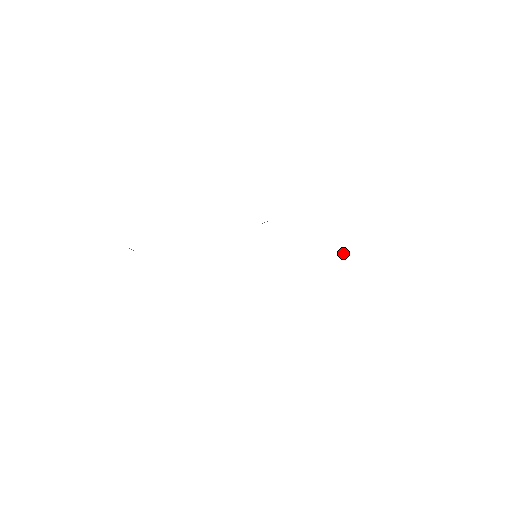
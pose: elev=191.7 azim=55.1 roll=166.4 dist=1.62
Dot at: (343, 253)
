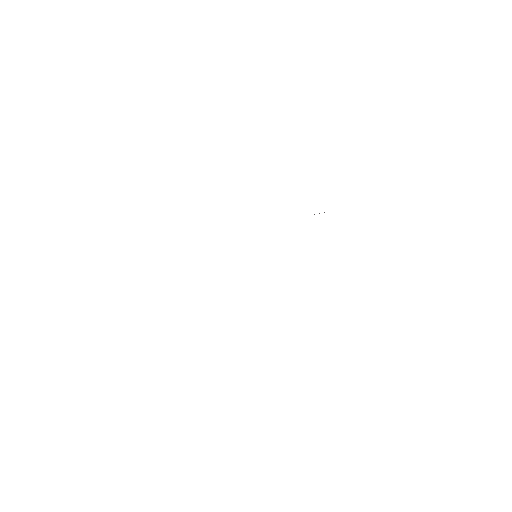
Dot at: occluded
